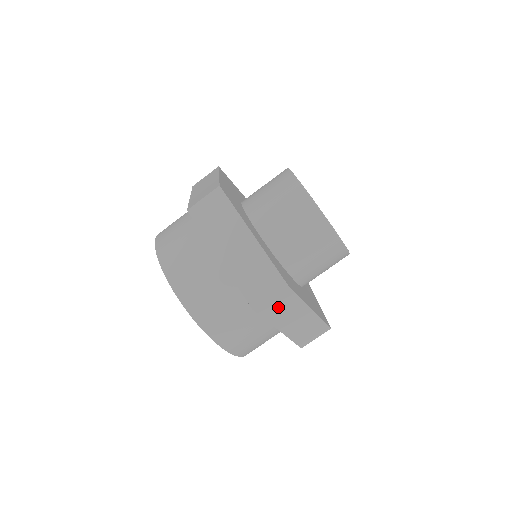
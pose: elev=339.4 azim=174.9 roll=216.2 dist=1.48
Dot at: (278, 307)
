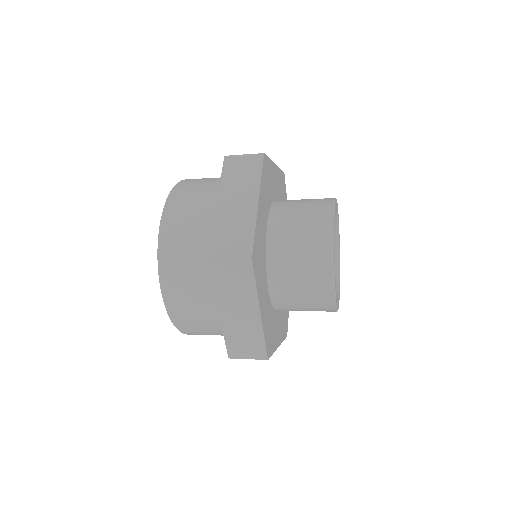
Dot at: occluded
